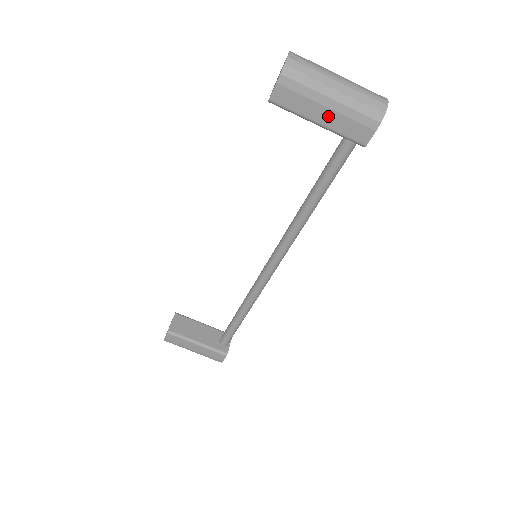
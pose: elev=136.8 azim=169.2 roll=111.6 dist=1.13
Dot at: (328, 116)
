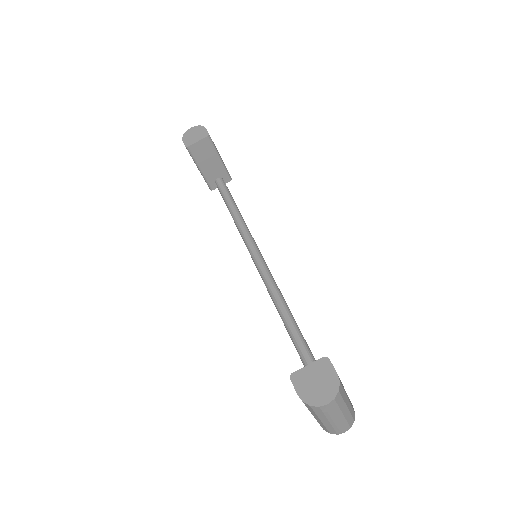
Dot at: occluded
